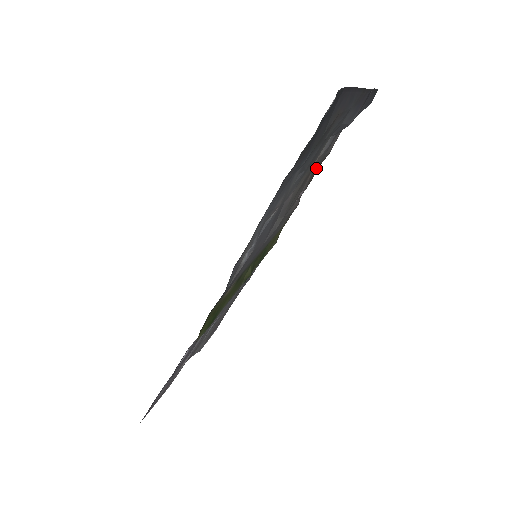
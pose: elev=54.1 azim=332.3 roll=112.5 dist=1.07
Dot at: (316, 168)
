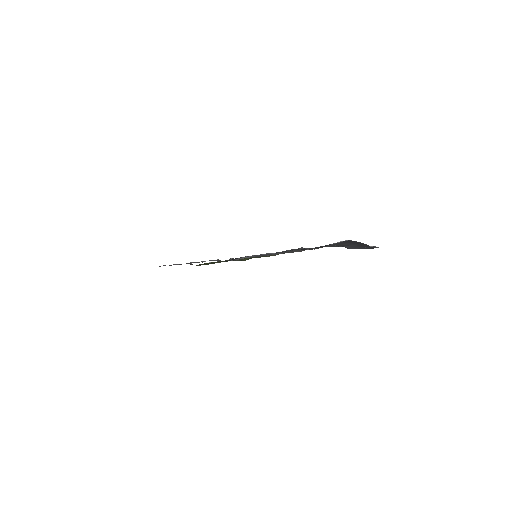
Dot at: occluded
